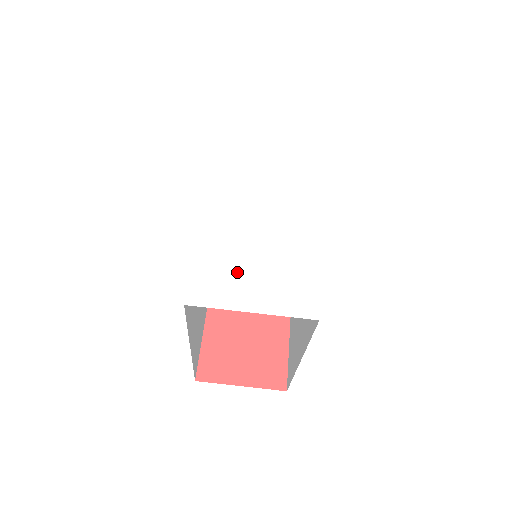
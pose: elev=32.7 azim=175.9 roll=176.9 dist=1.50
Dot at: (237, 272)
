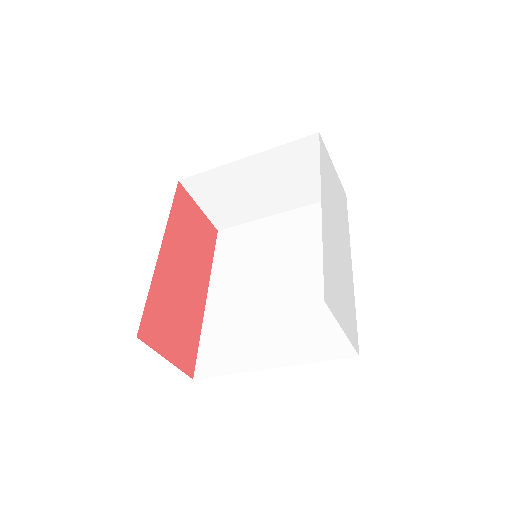
Dot at: (337, 290)
